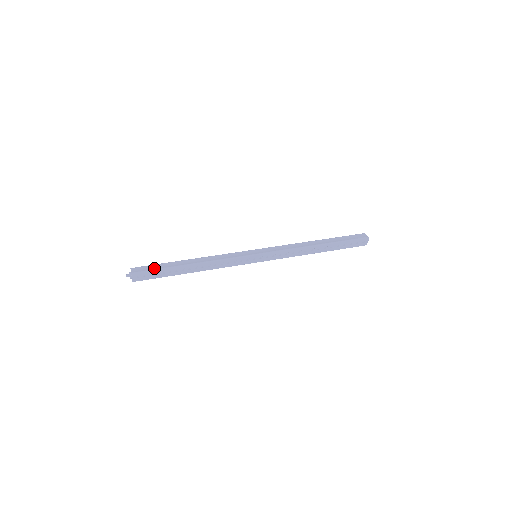
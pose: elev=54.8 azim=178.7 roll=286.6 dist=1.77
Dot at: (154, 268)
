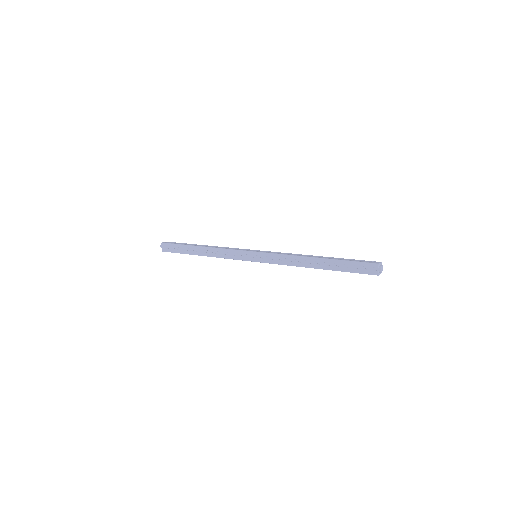
Dot at: (177, 243)
